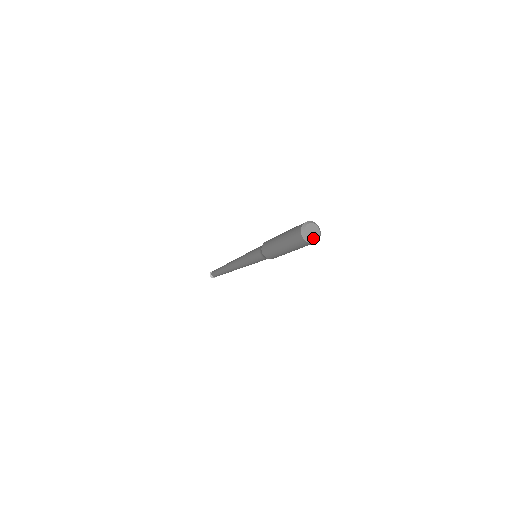
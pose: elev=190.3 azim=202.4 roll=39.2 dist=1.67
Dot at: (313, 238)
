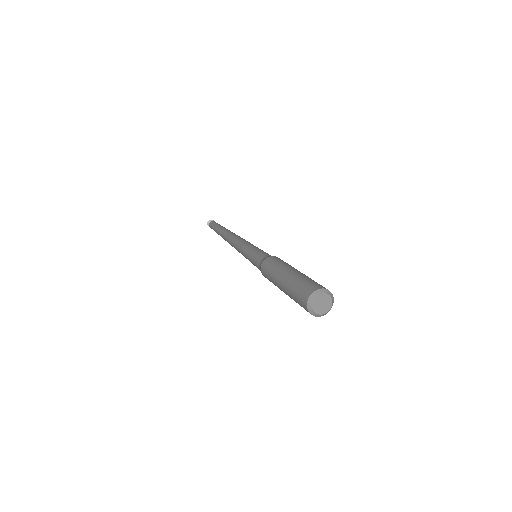
Dot at: (323, 312)
